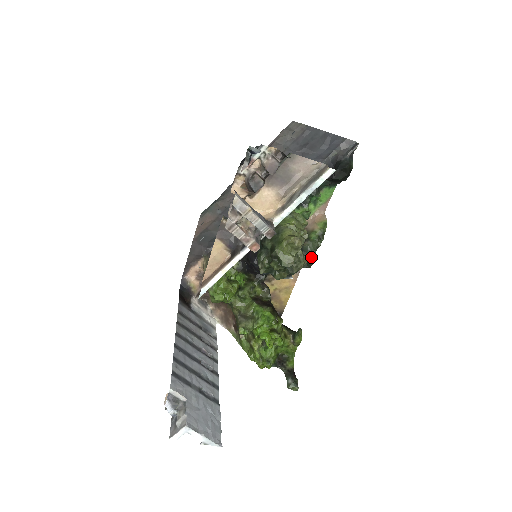
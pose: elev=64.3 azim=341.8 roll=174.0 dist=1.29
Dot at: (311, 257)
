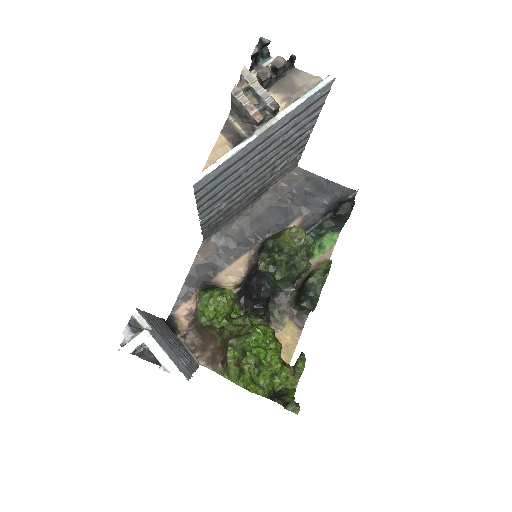
Dot at: (316, 295)
